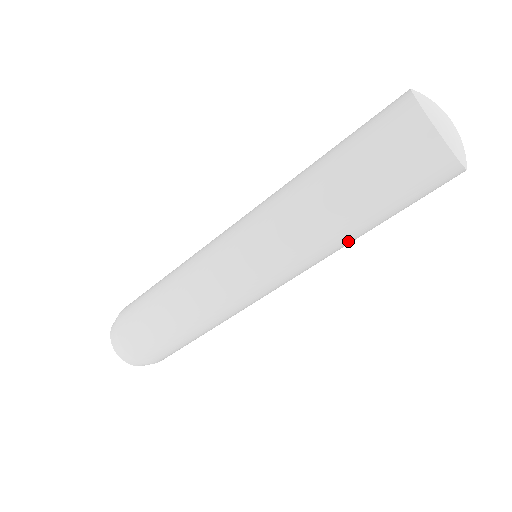
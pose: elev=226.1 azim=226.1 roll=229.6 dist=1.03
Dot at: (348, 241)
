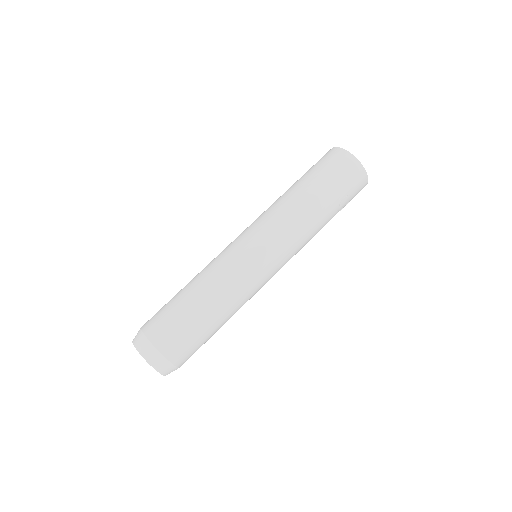
Dot at: (294, 198)
